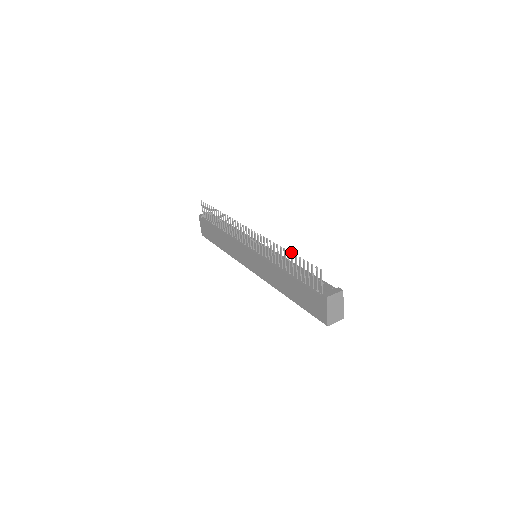
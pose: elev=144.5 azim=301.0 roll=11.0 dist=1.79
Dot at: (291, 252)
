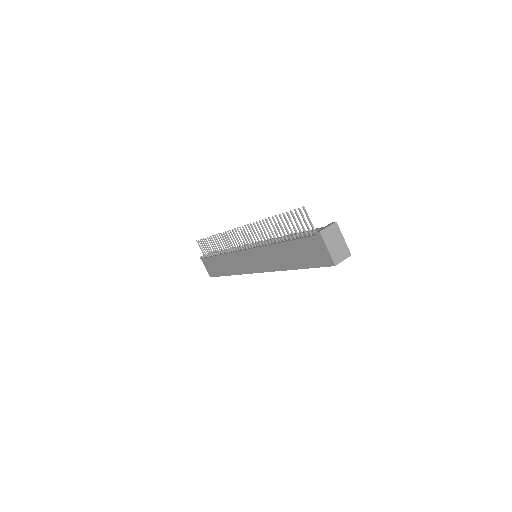
Dot at: (275, 215)
